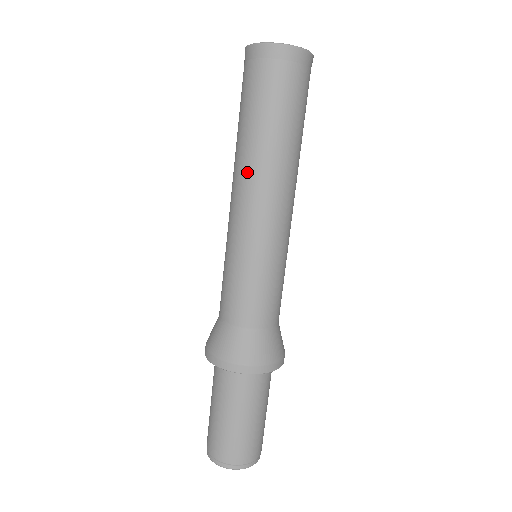
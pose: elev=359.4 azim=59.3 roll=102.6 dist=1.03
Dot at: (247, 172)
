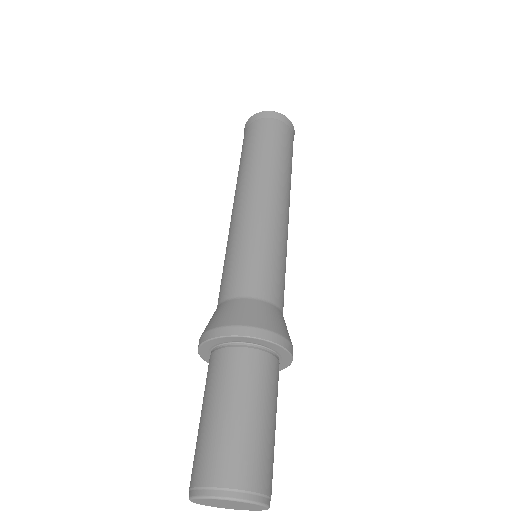
Dot at: (240, 183)
